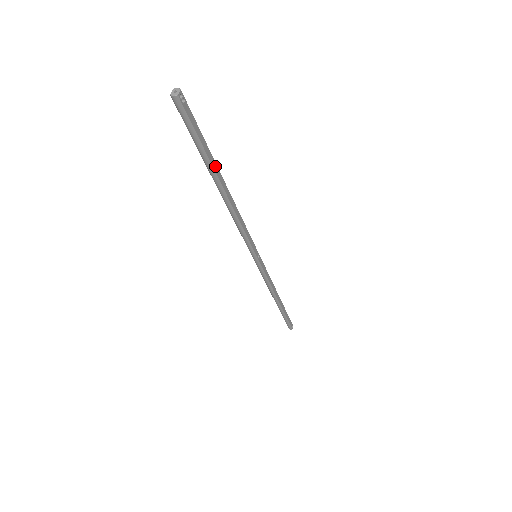
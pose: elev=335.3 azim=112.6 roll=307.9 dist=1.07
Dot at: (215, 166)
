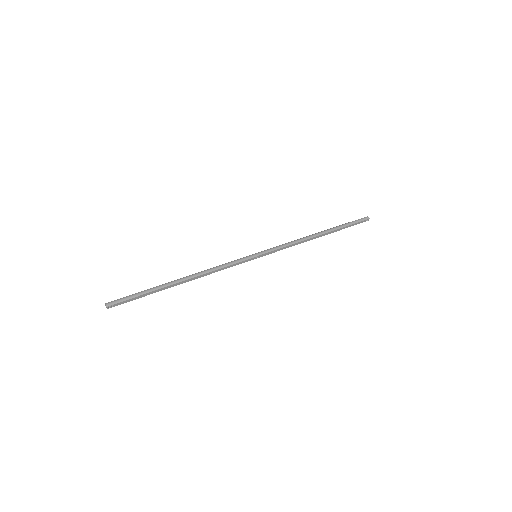
Dot at: (162, 289)
